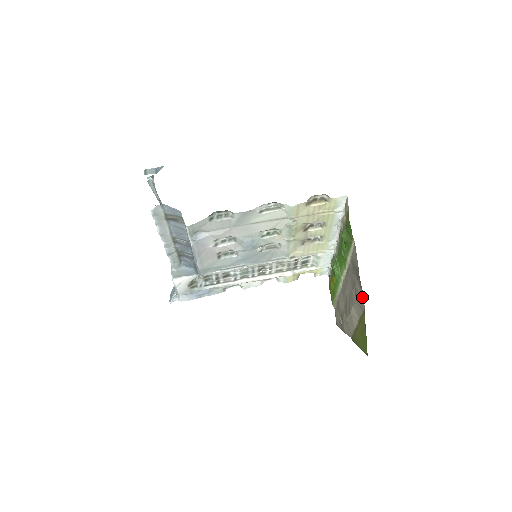
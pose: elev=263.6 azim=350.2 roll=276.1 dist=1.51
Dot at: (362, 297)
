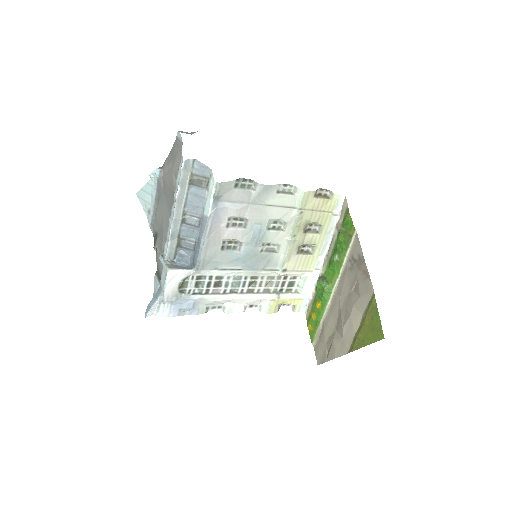
Dot at: (369, 281)
